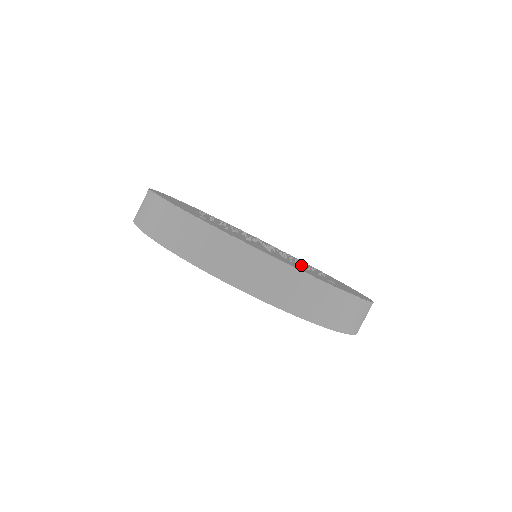
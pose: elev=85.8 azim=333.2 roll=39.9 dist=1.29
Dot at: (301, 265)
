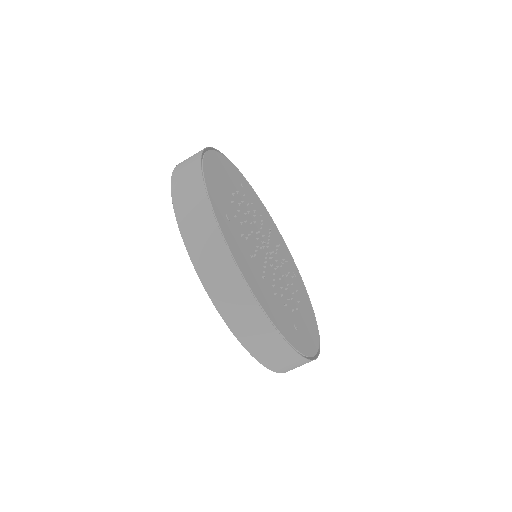
Dot at: (284, 292)
